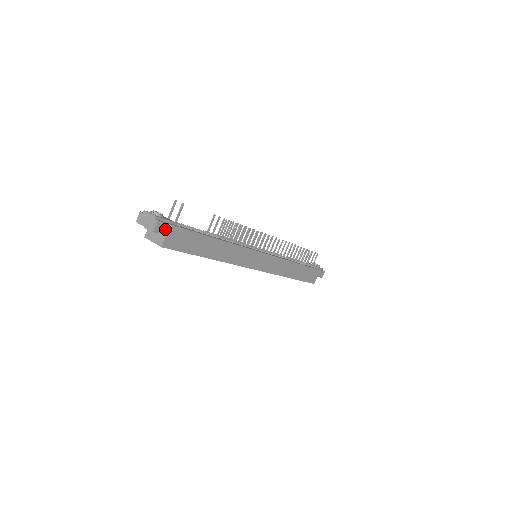
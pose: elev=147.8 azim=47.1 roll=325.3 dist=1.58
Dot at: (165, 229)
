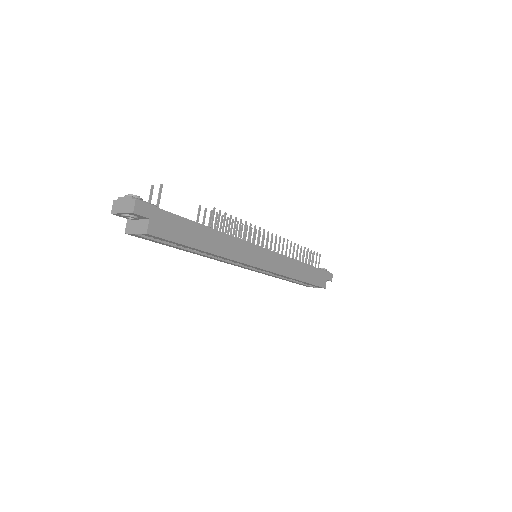
Dot at: (147, 211)
